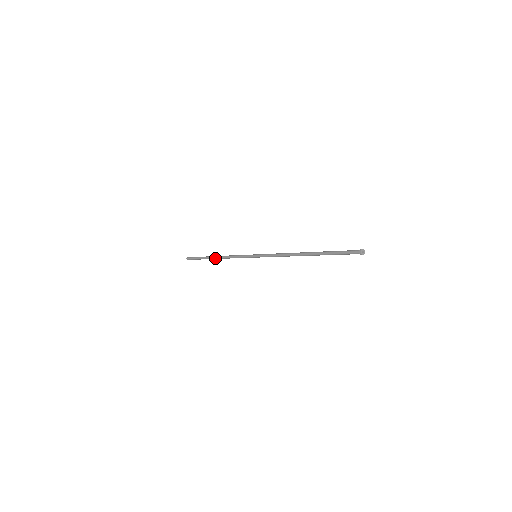
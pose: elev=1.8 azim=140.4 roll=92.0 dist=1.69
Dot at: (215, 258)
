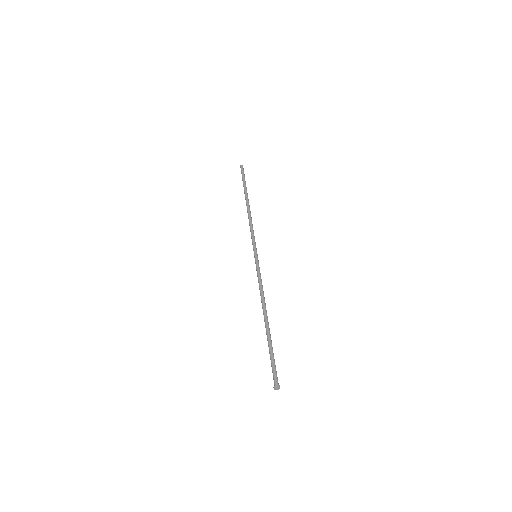
Dot at: (246, 204)
